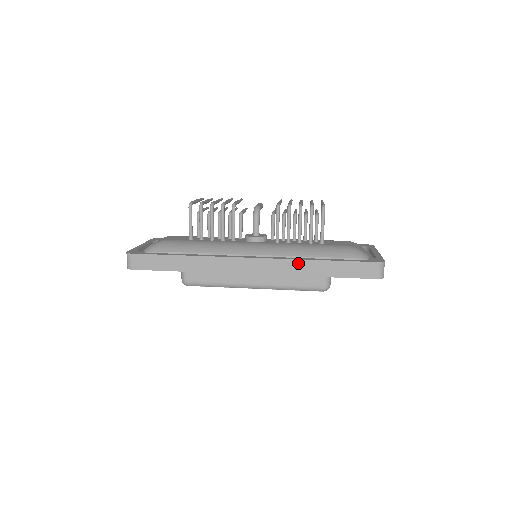
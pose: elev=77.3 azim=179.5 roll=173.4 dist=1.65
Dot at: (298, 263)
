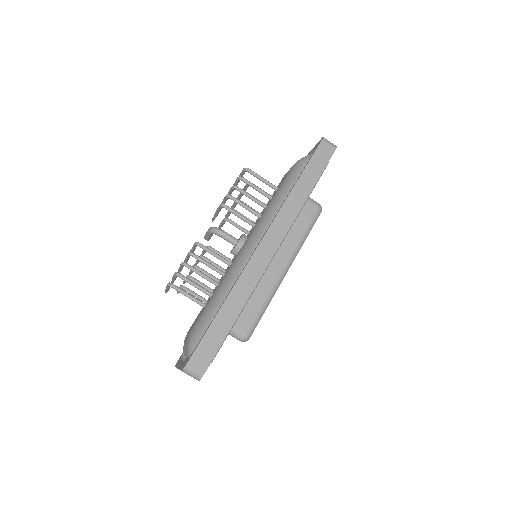
Dot at: (288, 203)
